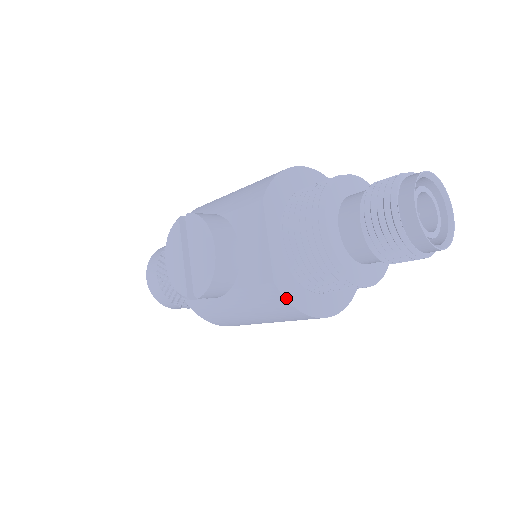
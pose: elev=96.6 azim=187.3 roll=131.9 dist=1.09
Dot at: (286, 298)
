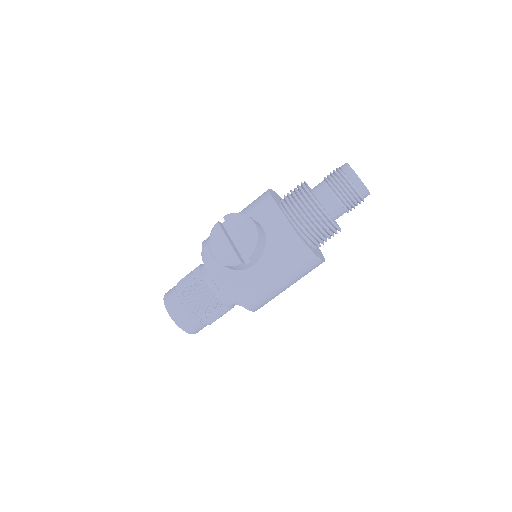
Dot at: (303, 240)
